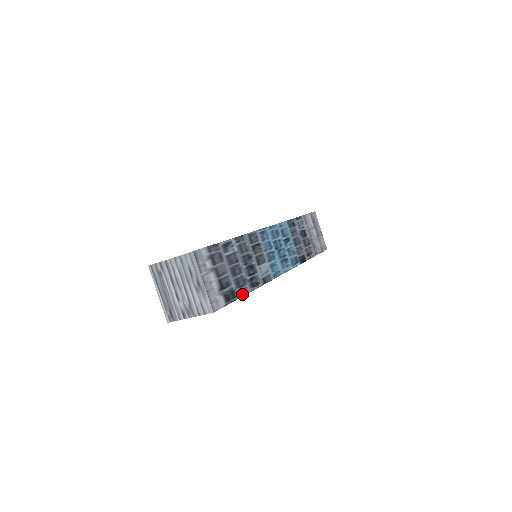
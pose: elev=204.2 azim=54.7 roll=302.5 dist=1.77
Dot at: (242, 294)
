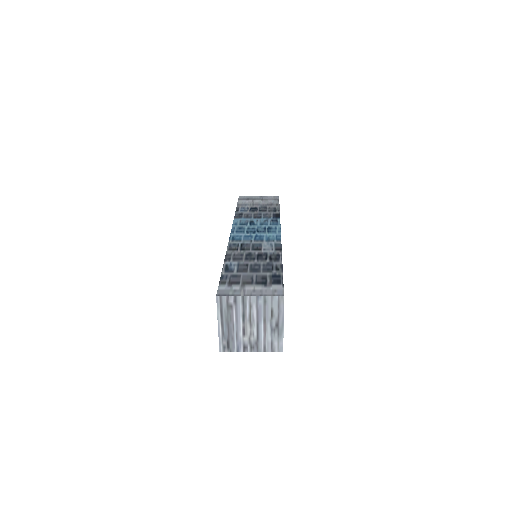
Dot at: occluded
